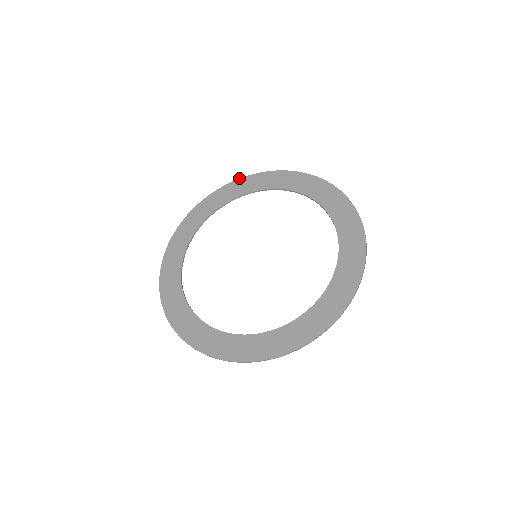
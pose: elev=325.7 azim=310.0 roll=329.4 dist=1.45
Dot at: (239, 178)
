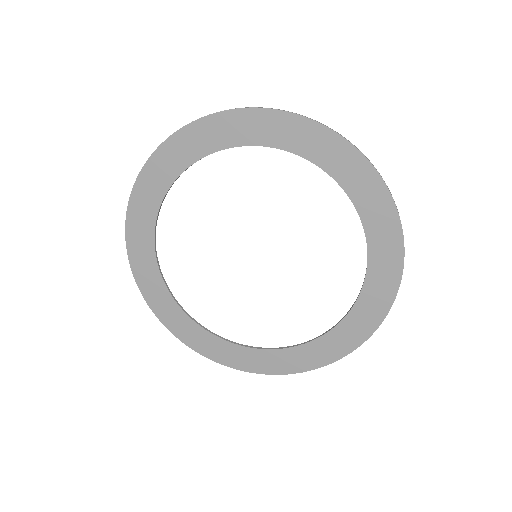
Dot at: (220, 111)
